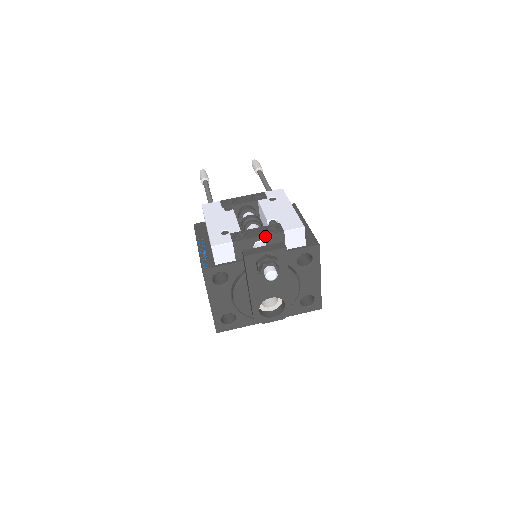
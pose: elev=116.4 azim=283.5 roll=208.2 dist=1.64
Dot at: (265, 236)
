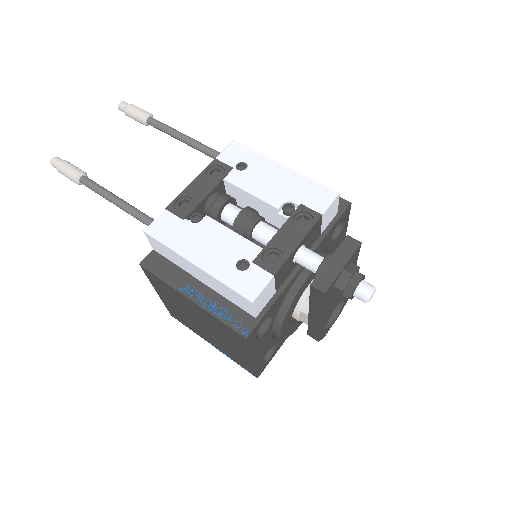
Dot at: (305, 238)
